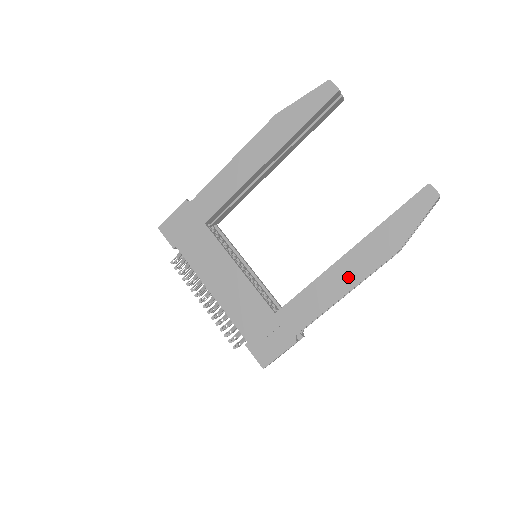
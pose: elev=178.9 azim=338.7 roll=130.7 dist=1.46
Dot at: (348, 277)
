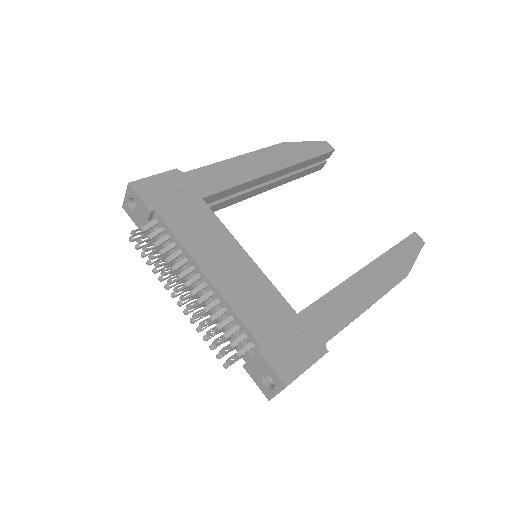
Dot at: (371, 289)
